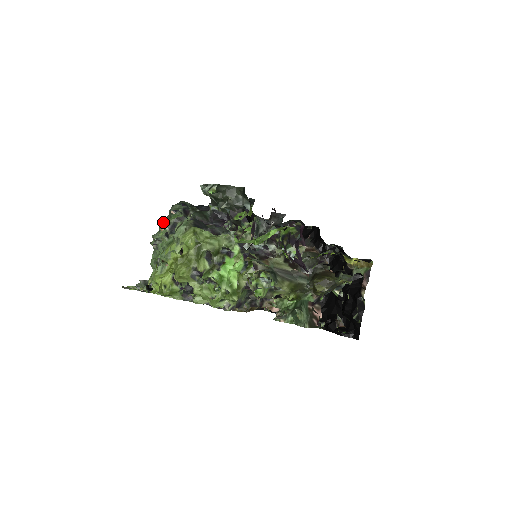
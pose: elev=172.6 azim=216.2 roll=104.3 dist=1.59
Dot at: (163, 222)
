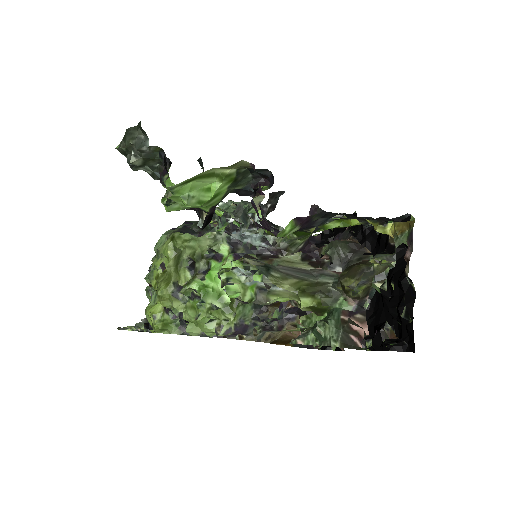
Dot at: occluded
